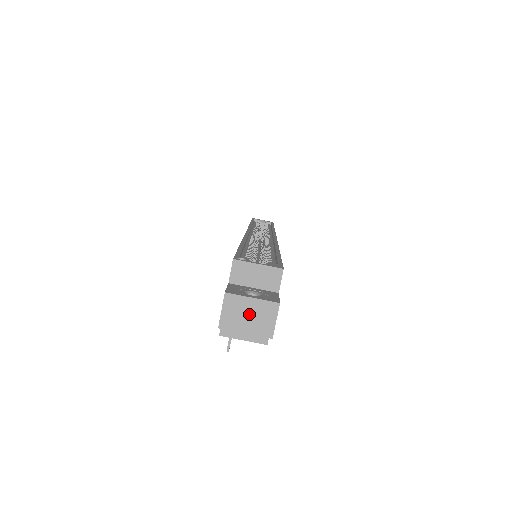
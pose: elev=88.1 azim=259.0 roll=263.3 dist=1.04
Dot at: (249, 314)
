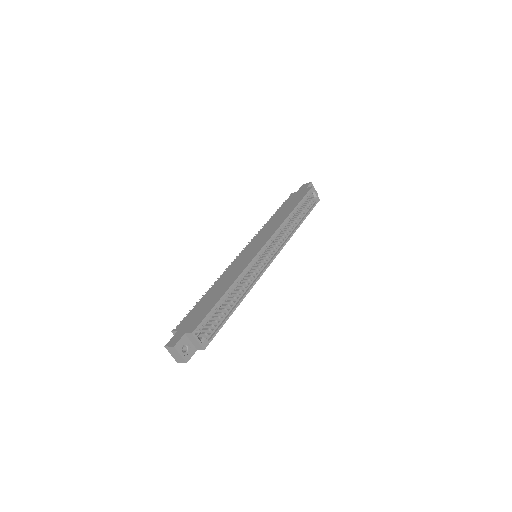
Dot at: (176, 355)
